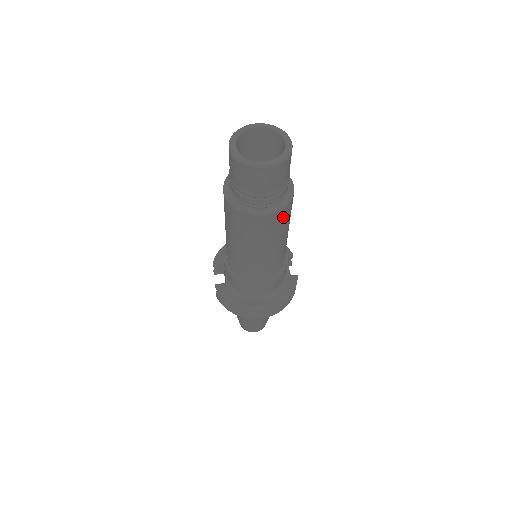
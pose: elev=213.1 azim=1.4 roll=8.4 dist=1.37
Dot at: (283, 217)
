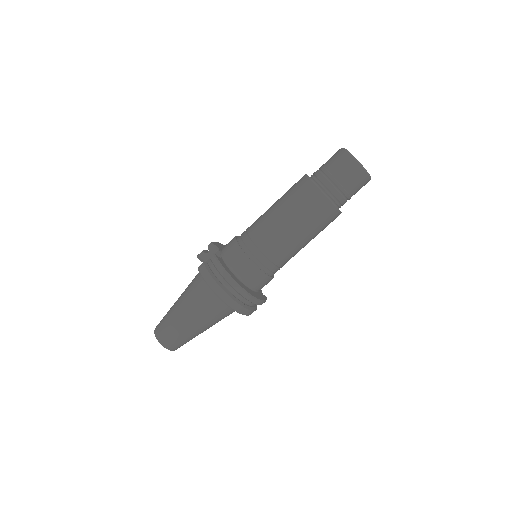
Dot at: (331, 219)
